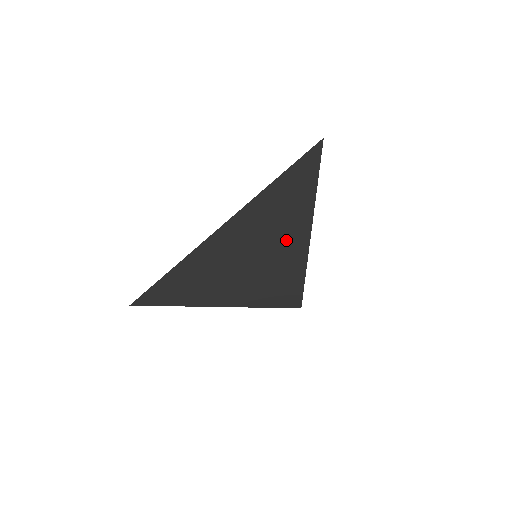
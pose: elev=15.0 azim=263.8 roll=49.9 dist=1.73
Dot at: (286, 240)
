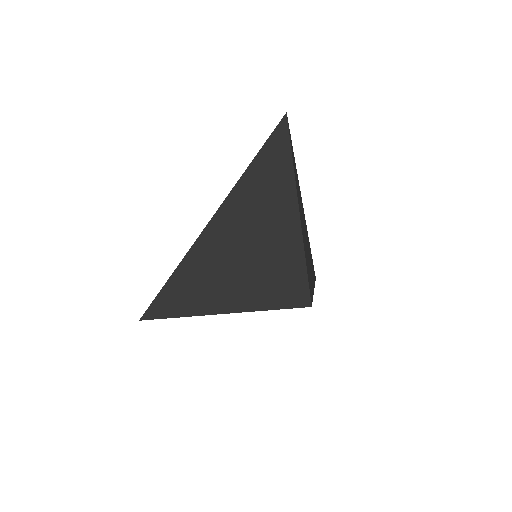
Dot at: (275, 230)
